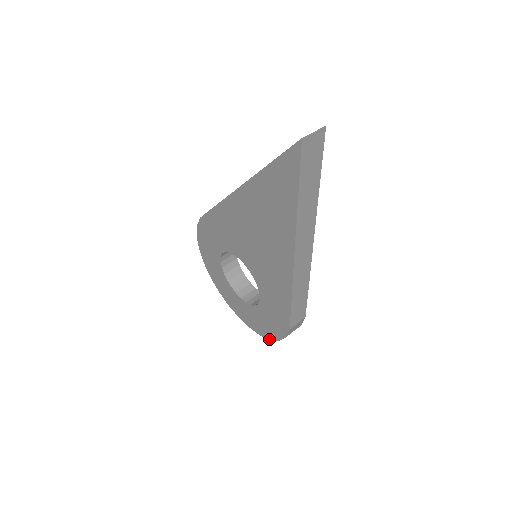
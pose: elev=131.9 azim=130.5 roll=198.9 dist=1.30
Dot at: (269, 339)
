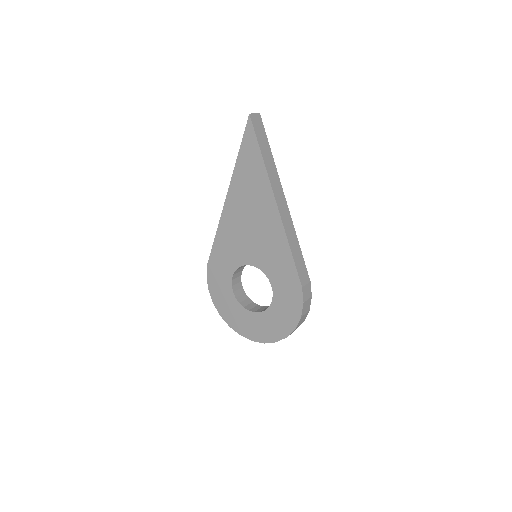
Dot at: (294, 329)
